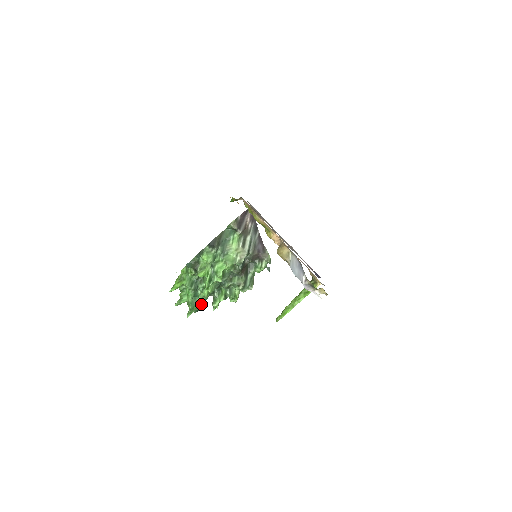
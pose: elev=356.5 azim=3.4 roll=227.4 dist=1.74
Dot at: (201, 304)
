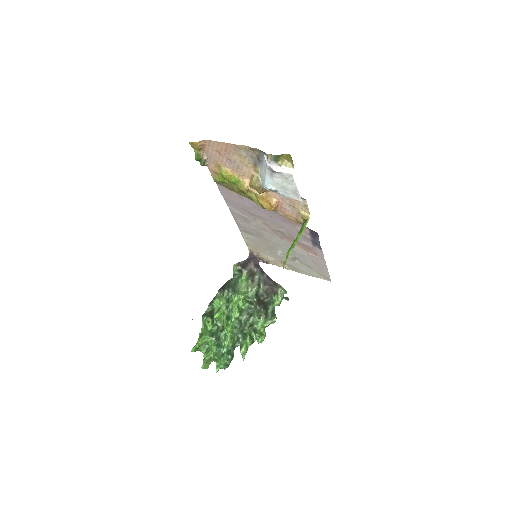
Dot at: (228, 354)
